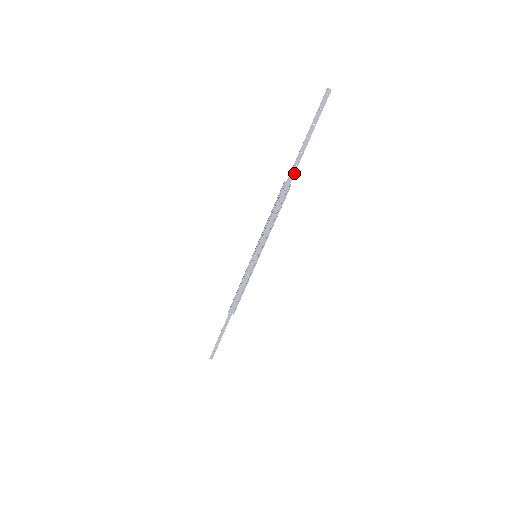
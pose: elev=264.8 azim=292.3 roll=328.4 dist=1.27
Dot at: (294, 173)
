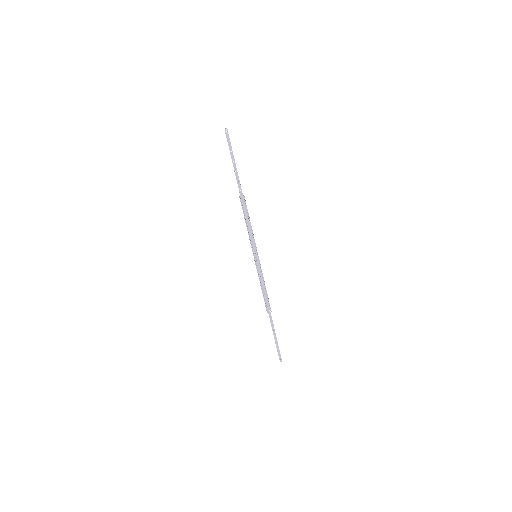
Dot at: (240, 186)
